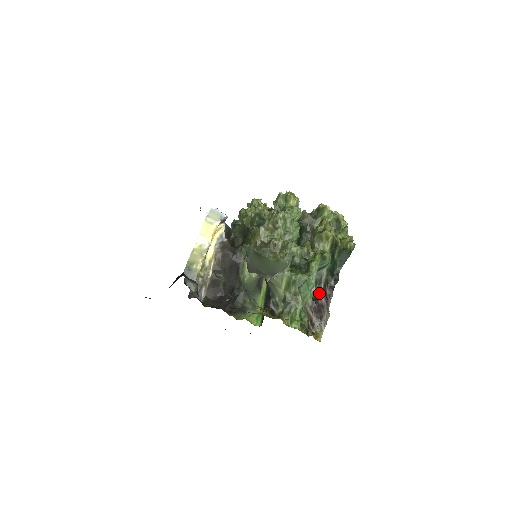
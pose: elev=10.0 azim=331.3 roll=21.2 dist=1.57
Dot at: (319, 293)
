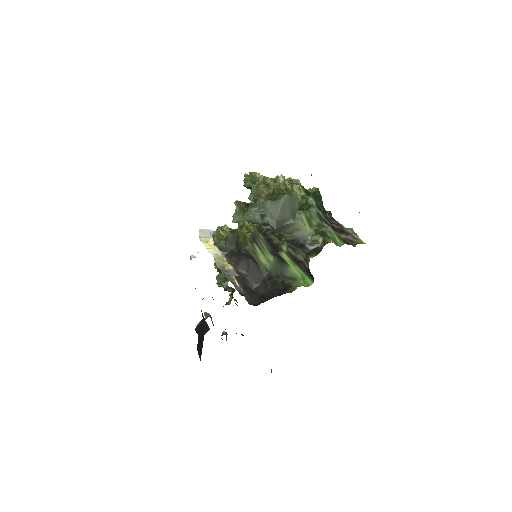
Dot at: (329, 225)
